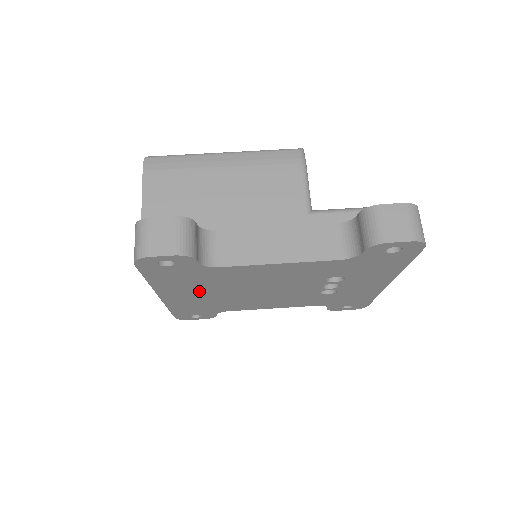
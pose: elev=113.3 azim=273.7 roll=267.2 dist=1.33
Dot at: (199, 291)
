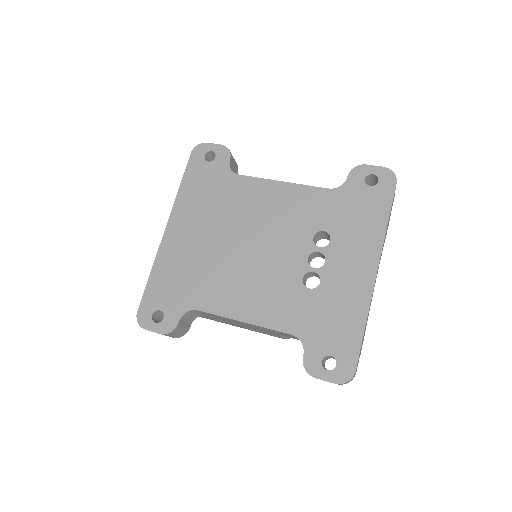
Dot at: (201, 227)
